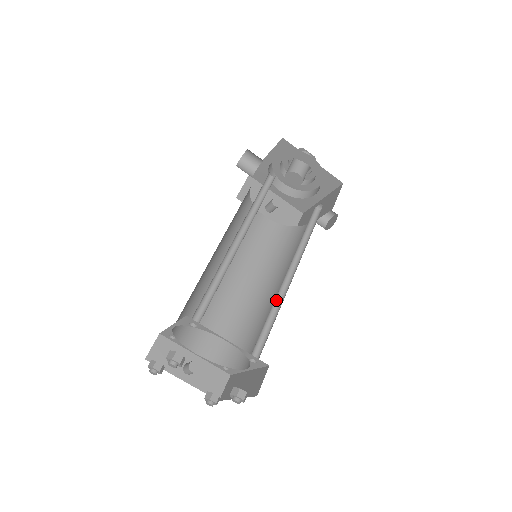
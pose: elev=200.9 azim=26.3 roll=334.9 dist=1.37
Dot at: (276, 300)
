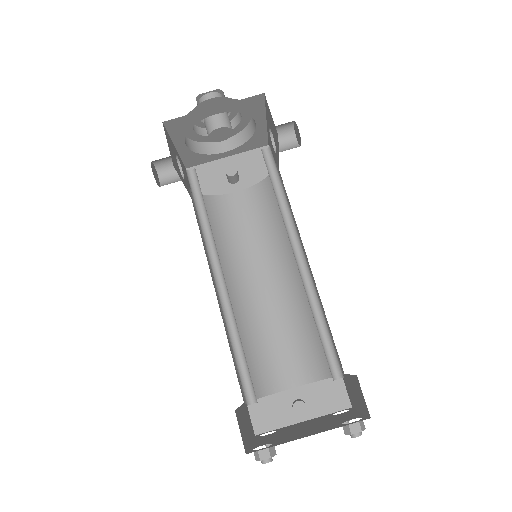
Dot at: (308, 292)
